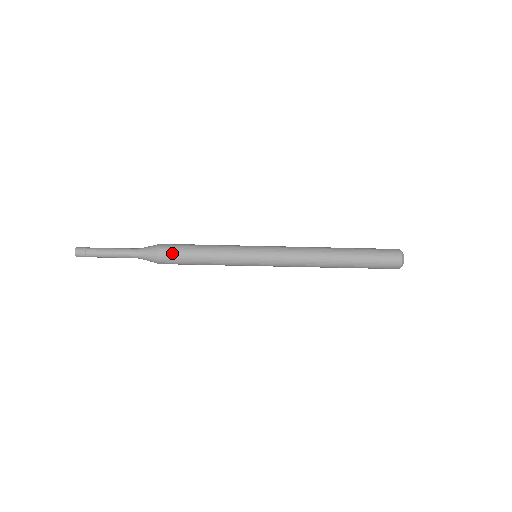
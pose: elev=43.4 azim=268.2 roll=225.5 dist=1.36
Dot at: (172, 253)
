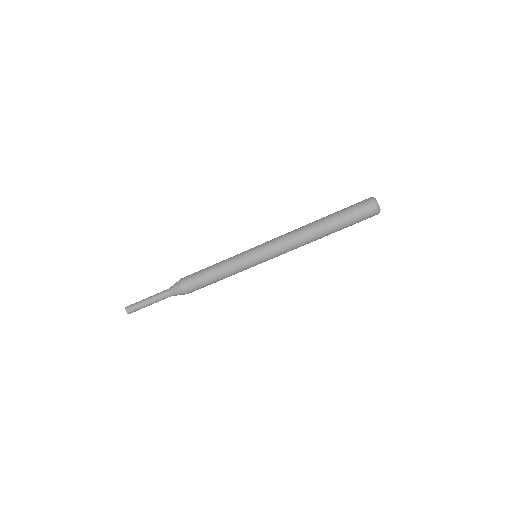
Dot at: (192, 285)
